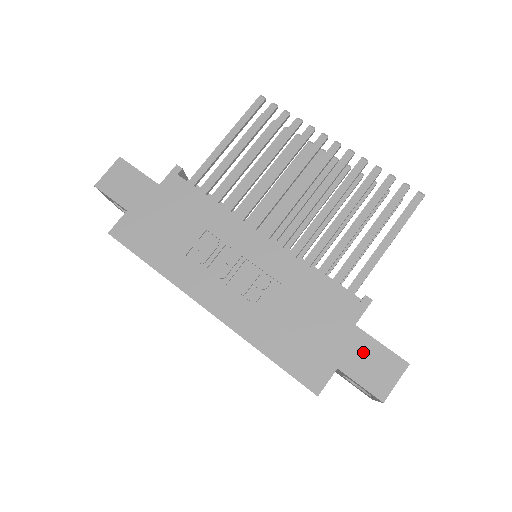
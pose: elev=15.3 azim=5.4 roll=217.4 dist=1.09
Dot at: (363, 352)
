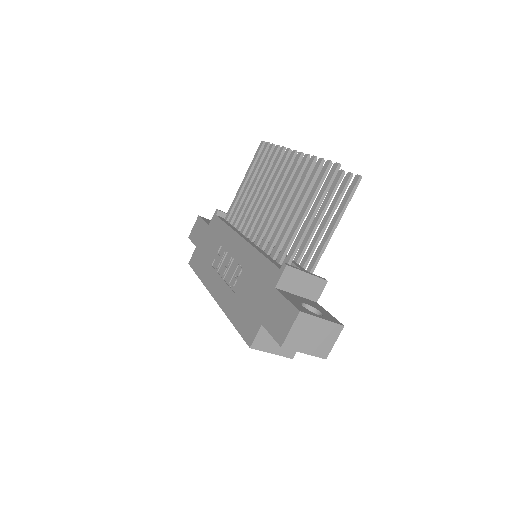
Dot at: (276, 308)
